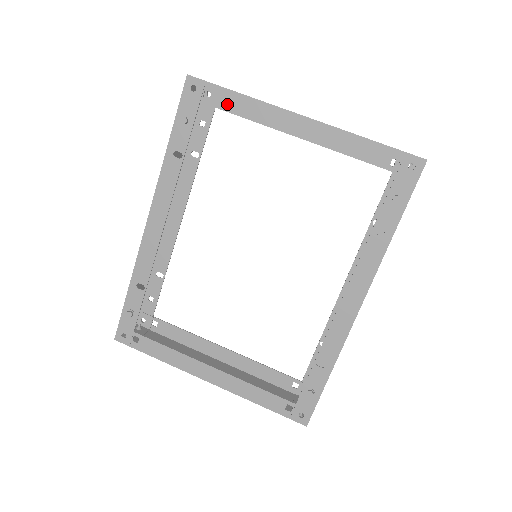
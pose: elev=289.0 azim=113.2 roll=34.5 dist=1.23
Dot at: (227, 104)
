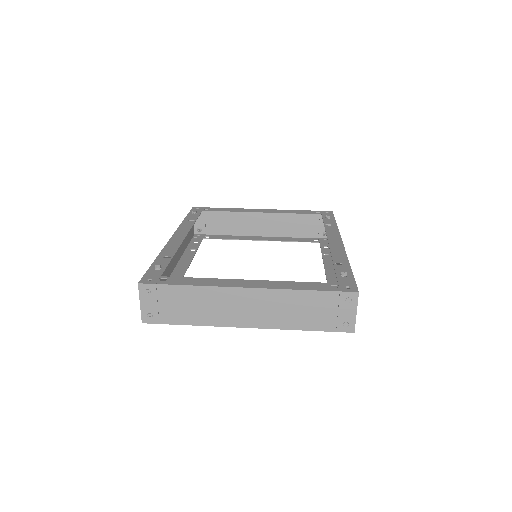
Dot at: (219, 210)
